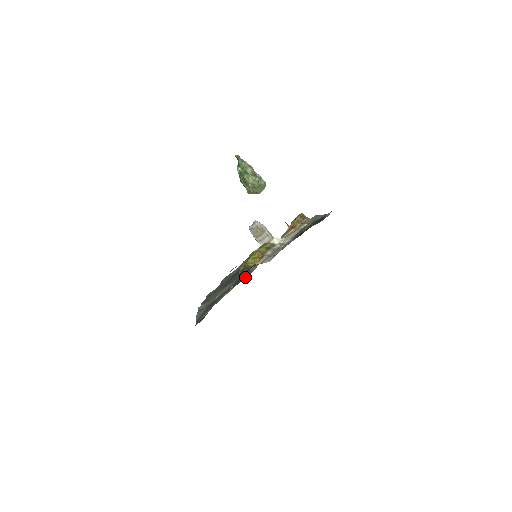
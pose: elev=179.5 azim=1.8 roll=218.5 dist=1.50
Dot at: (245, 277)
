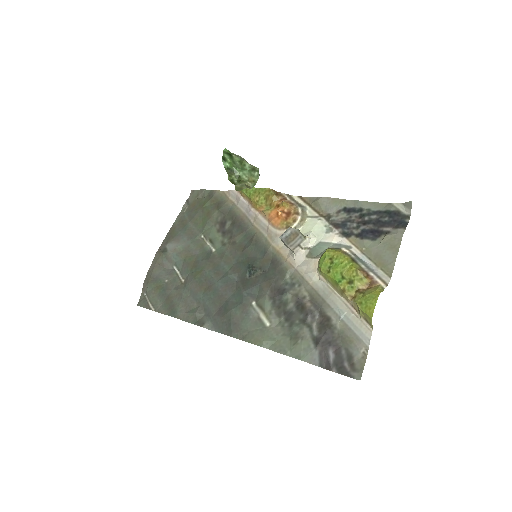
Dot at: (302, 292)
